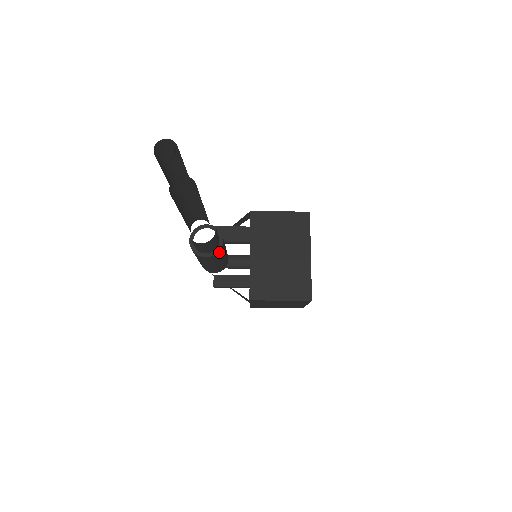
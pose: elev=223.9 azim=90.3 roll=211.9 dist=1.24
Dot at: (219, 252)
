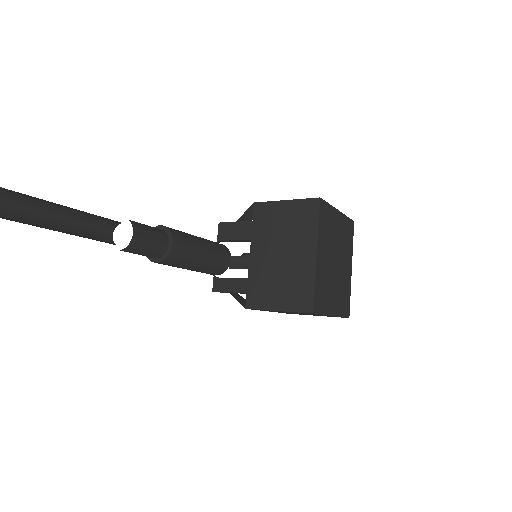
Dot at: (171, 256)
